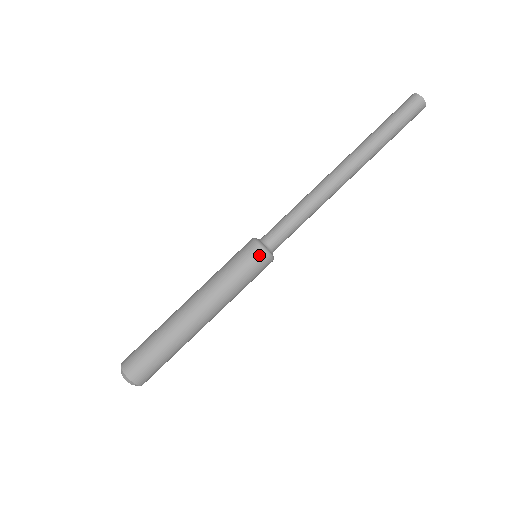
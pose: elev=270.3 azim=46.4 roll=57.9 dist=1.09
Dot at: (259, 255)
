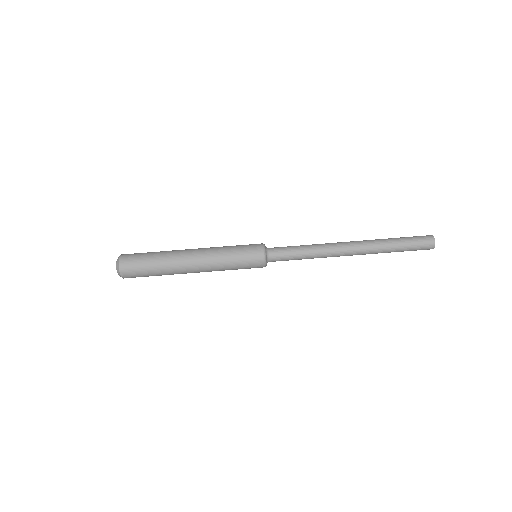
Dot at: (259, 263)
